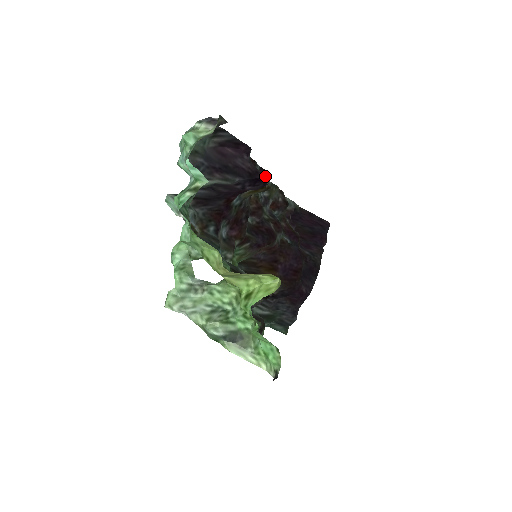
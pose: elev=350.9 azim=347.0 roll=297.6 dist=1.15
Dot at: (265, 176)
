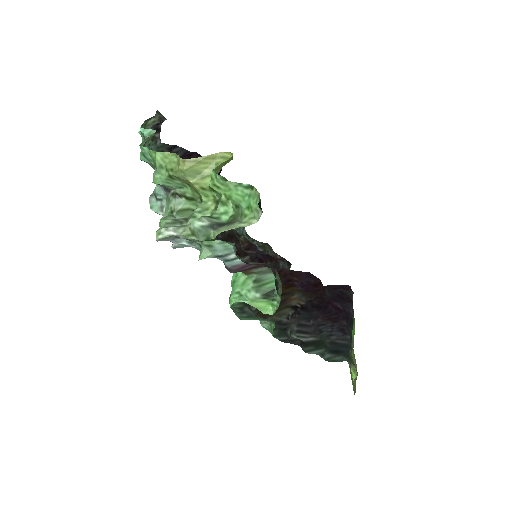
Dot at: occluded
